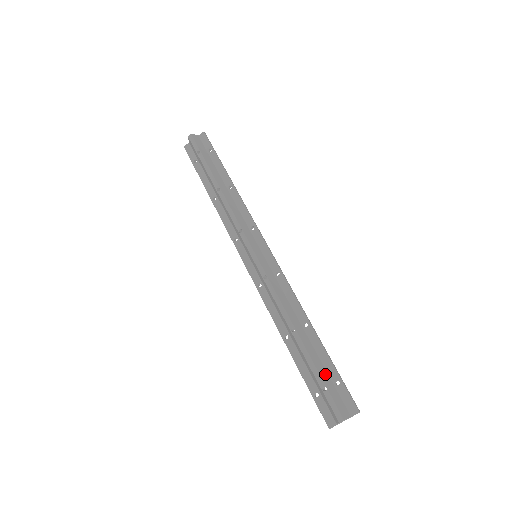
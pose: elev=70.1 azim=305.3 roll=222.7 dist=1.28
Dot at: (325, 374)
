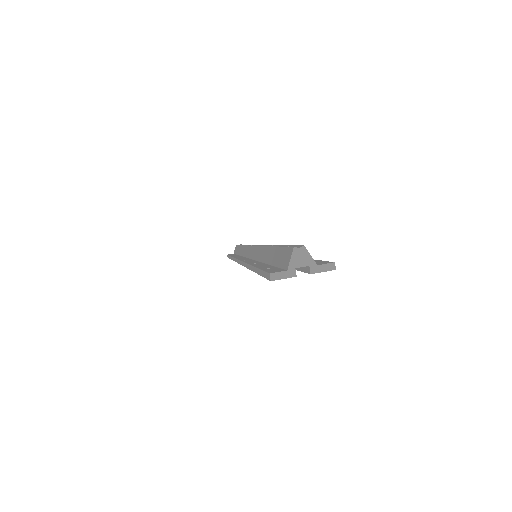
Dot at: occluded
